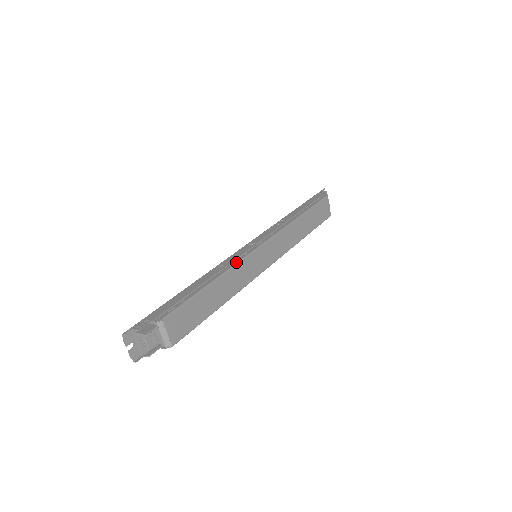
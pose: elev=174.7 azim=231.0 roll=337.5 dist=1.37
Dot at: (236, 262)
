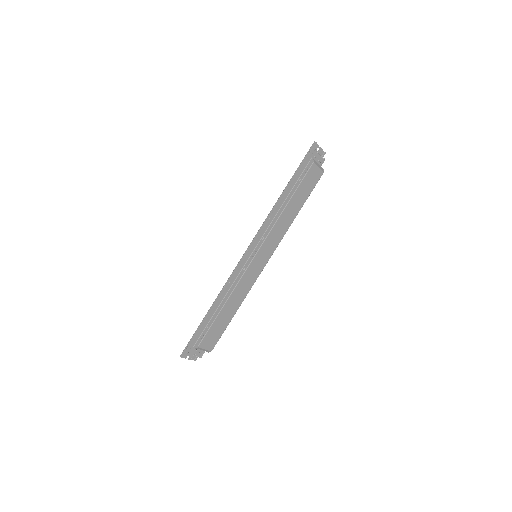
Dot at: (237, 281)
